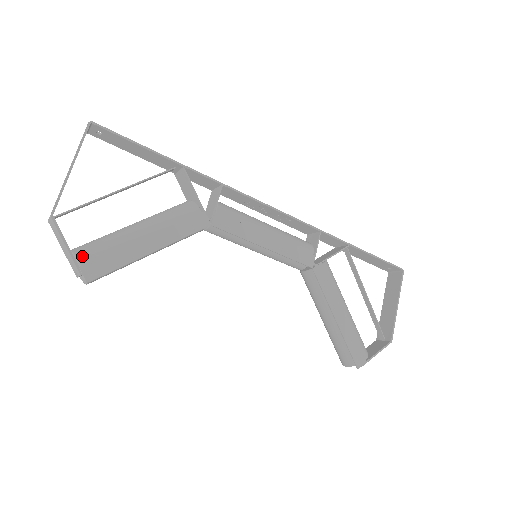
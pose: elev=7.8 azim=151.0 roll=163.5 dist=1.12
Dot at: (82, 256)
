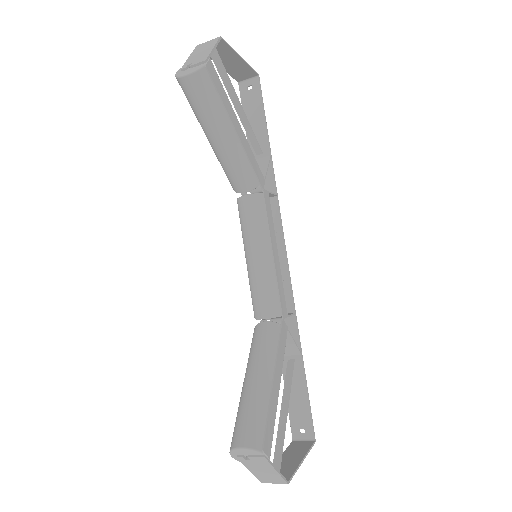
Dot at: (212, 63)
